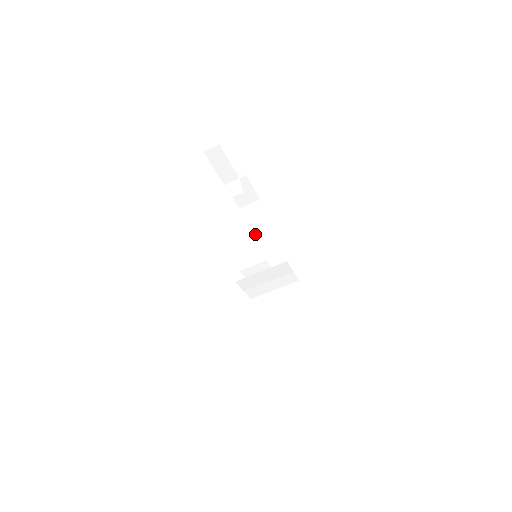
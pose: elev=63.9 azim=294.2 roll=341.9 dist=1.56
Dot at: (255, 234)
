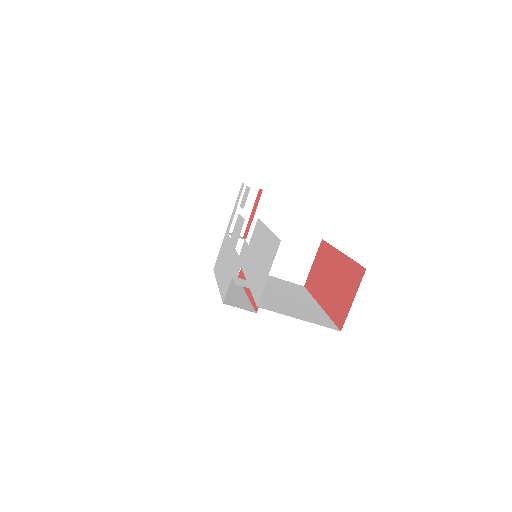
Dot at: occluded
